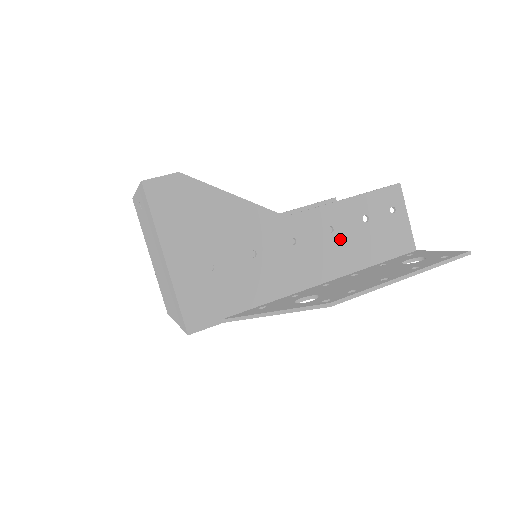
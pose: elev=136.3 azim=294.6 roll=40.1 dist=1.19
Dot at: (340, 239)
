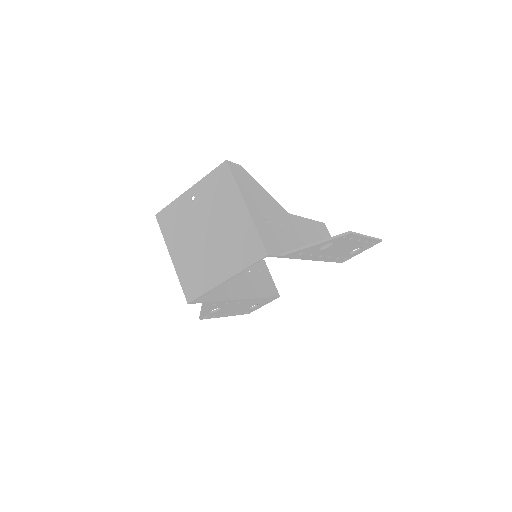
Dot at: (313, 238)
